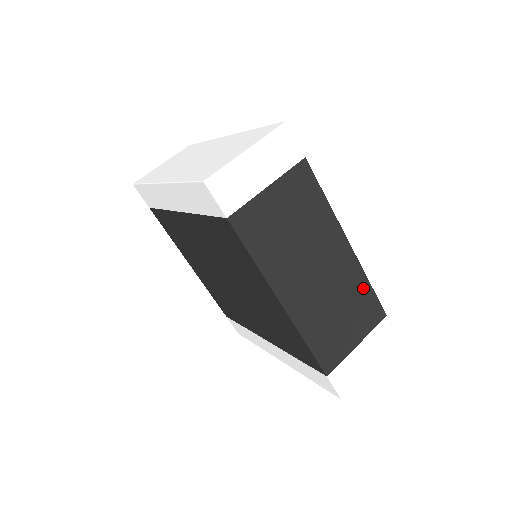
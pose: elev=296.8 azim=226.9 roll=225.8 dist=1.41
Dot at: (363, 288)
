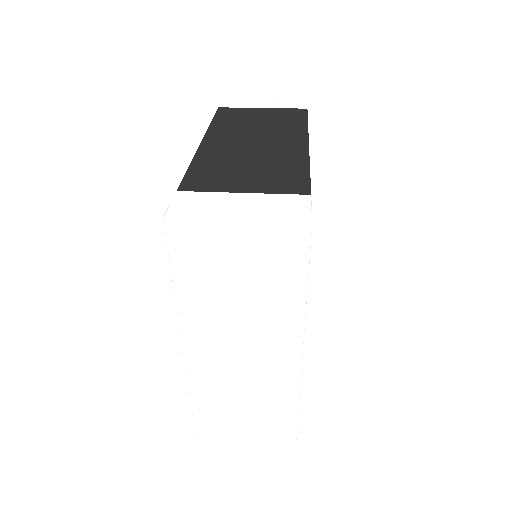
Dot at: (297, 167)
